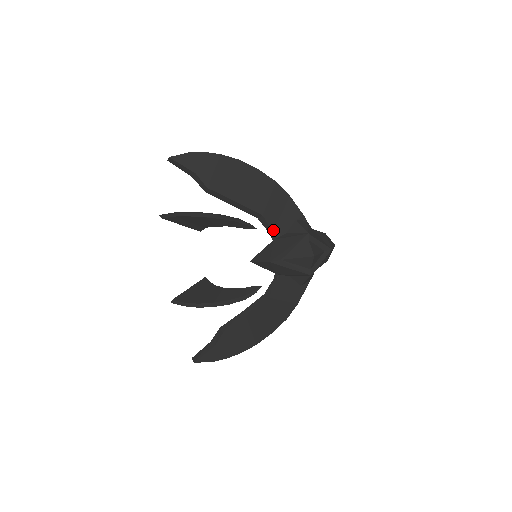
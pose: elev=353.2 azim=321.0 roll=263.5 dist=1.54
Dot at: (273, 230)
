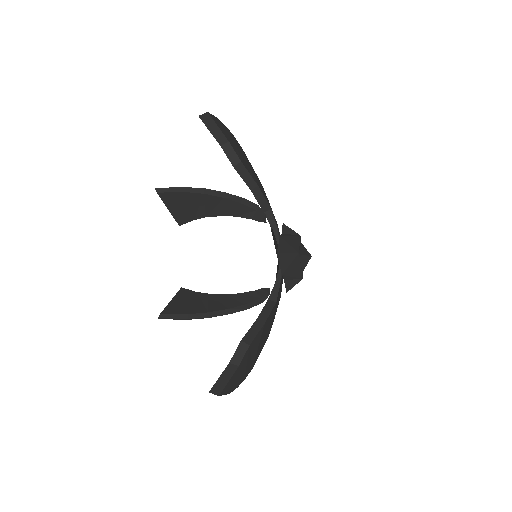
Dot at: occluded
